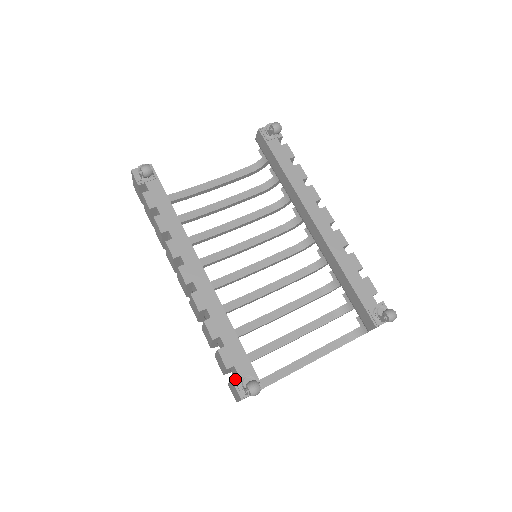
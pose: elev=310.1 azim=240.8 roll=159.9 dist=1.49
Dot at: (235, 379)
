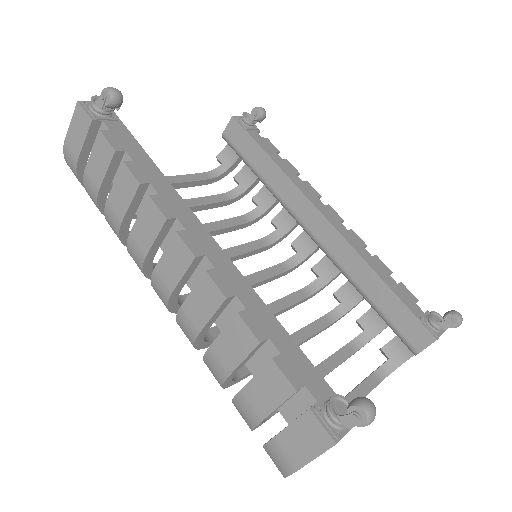
Dot at: (315, 407)
